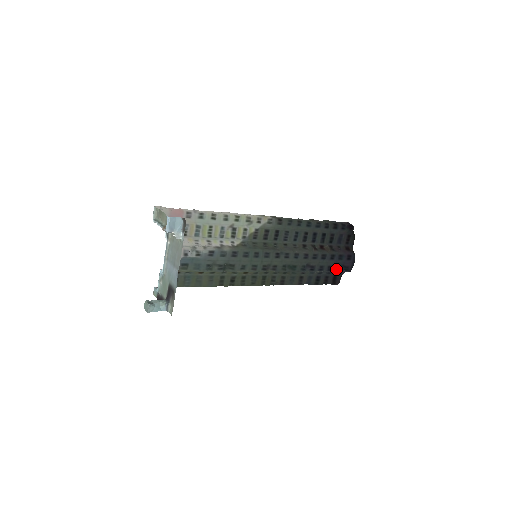
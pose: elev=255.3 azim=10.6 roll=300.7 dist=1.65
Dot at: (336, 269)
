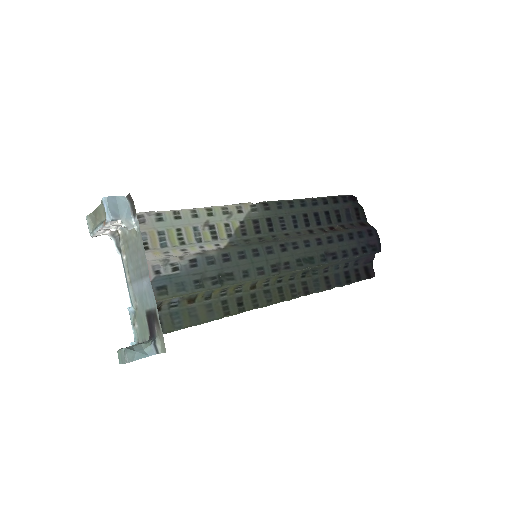
Dot at: (362, 251)
